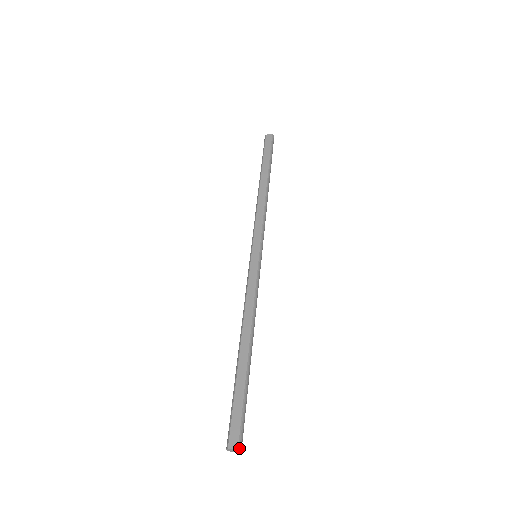
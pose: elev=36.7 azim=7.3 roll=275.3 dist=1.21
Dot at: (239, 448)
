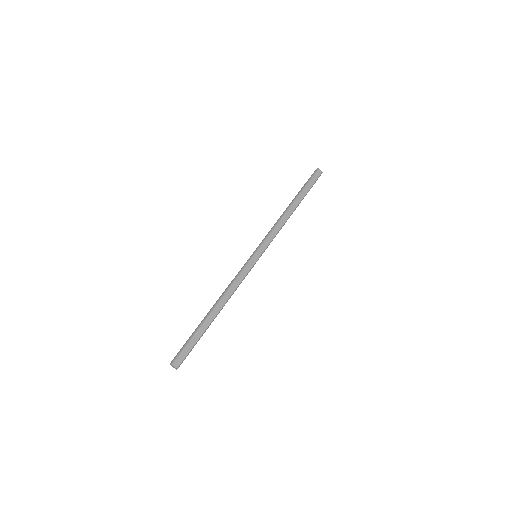
Dot at: occluded
